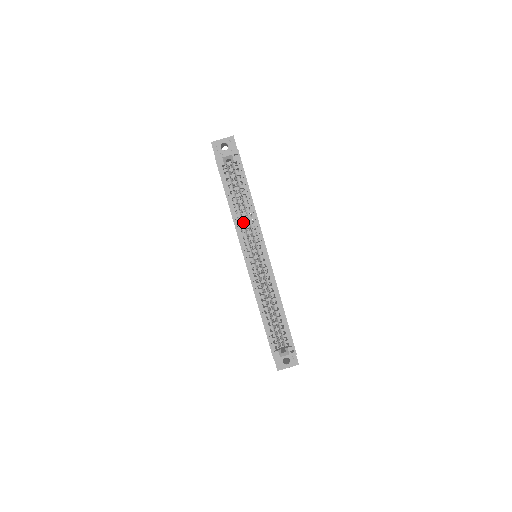
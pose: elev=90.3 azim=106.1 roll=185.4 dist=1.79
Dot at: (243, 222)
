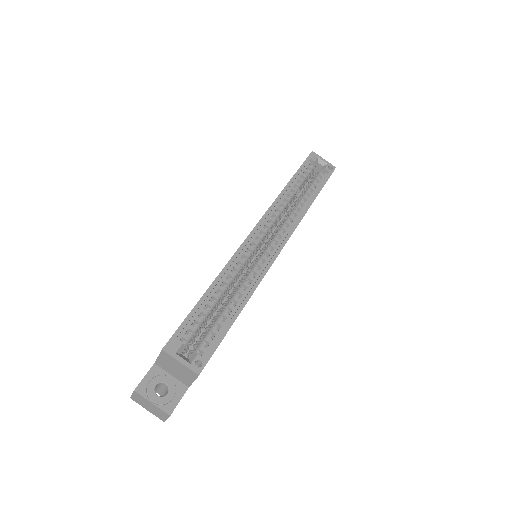
Dot at: (284, 208)
